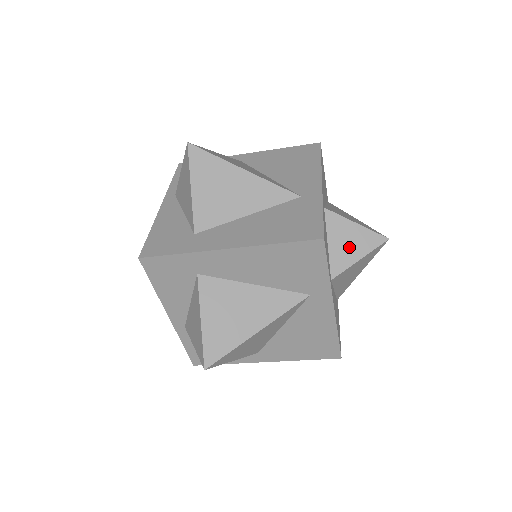
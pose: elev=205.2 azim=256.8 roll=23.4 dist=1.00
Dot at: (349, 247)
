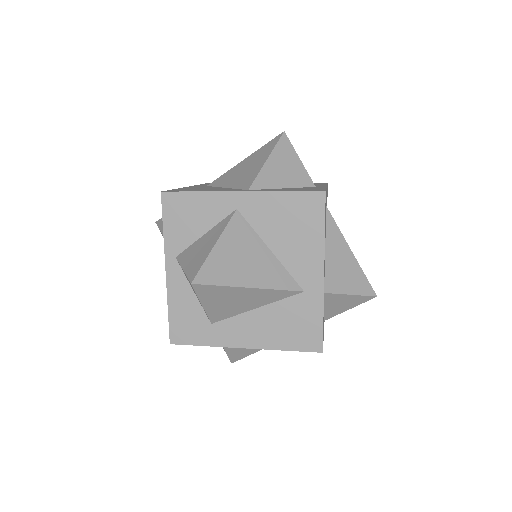
Dot at: (342, 306)
